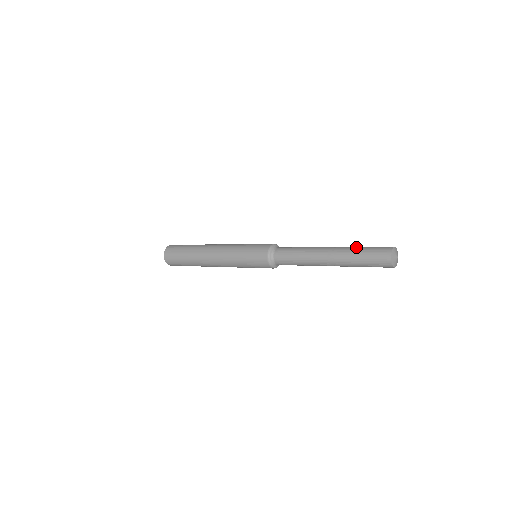
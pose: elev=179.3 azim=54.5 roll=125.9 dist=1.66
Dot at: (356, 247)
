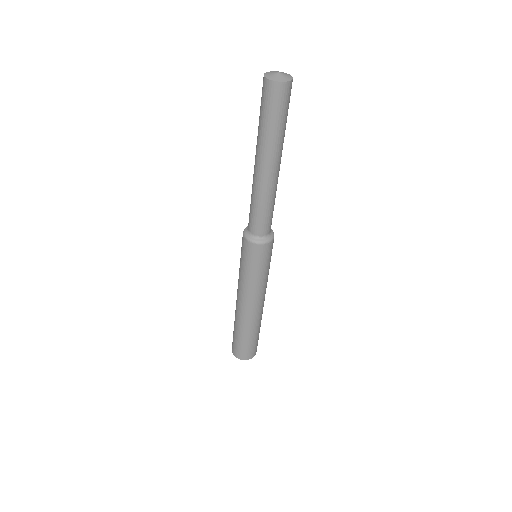
Dot at: occluded
